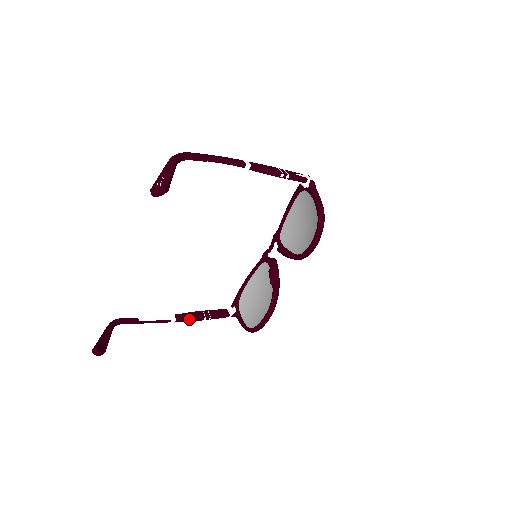
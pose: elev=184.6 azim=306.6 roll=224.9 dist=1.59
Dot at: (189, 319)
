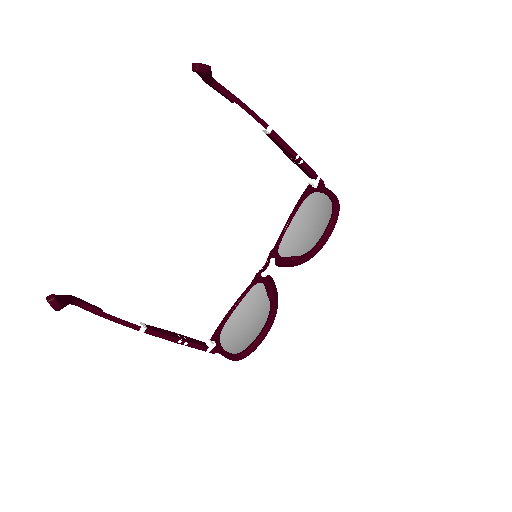
Dot at: (162, 334)
